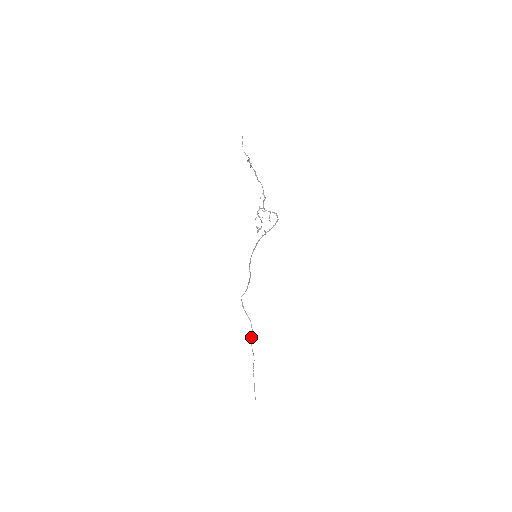
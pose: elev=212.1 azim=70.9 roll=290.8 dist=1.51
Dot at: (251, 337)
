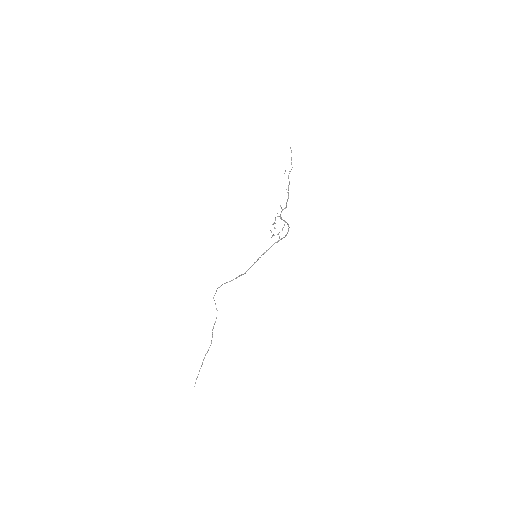
Dot at: (213, 328)
